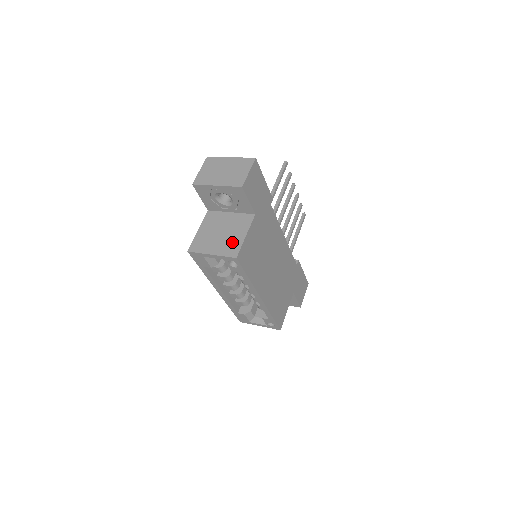
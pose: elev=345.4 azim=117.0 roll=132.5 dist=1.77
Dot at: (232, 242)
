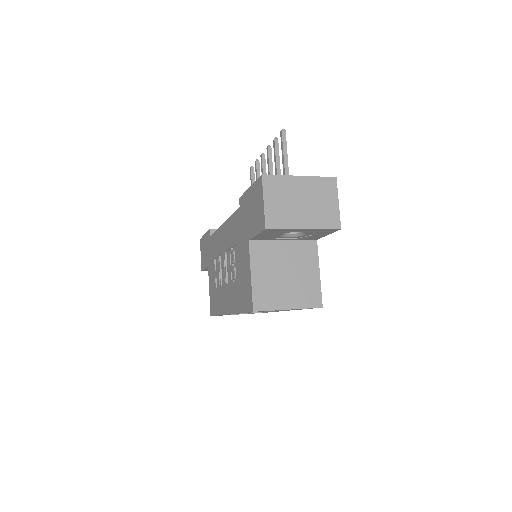
Dot at: (307, 286)
